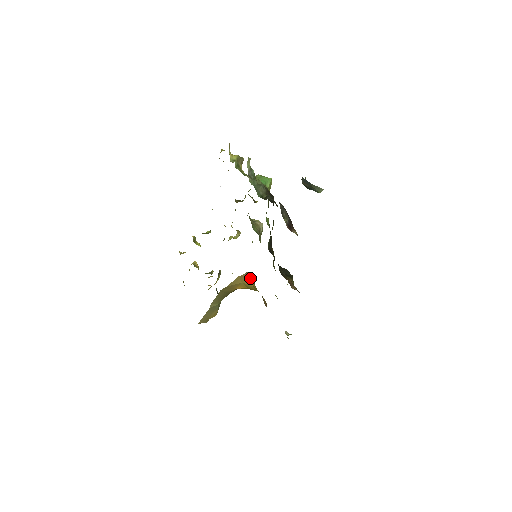
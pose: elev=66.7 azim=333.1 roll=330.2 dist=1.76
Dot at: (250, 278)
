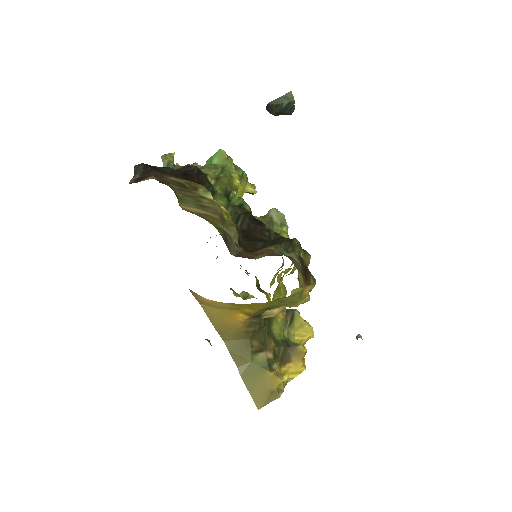
Dot at: (197, 295)
